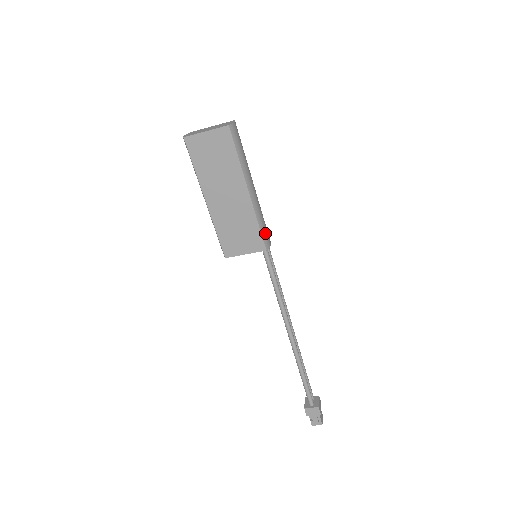
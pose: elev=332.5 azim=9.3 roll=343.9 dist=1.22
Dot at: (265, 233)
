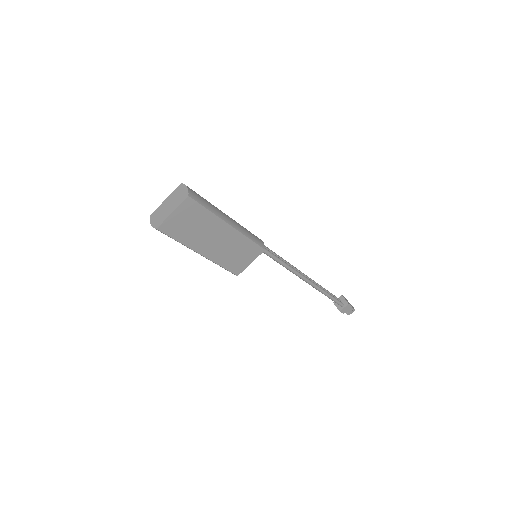
Dot at: (256, 239)
